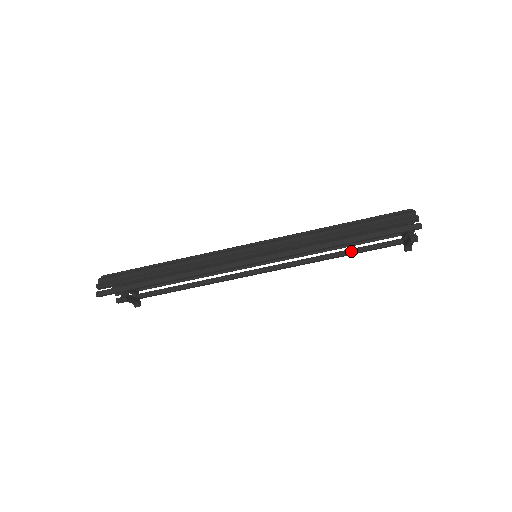
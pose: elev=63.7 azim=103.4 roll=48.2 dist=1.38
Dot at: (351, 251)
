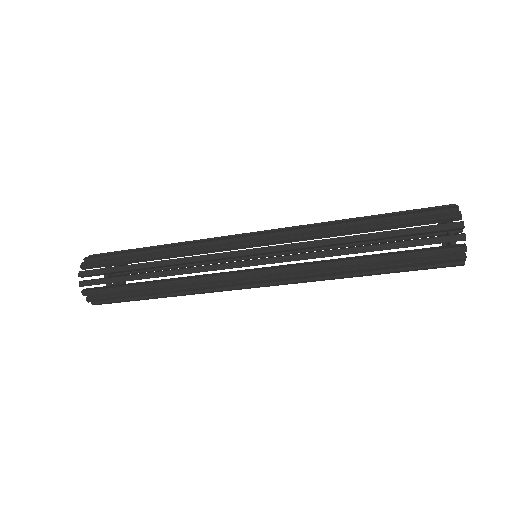
Dot at: occluded
